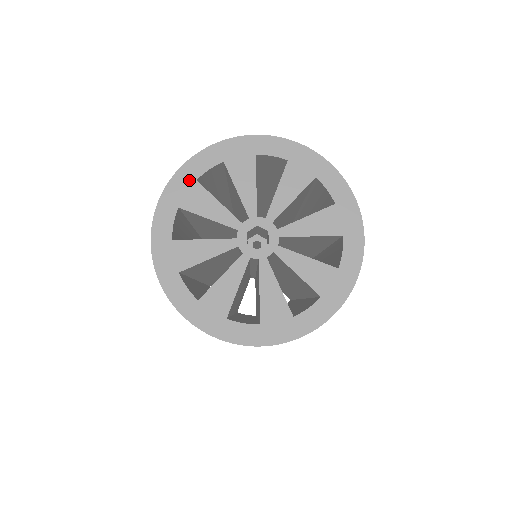
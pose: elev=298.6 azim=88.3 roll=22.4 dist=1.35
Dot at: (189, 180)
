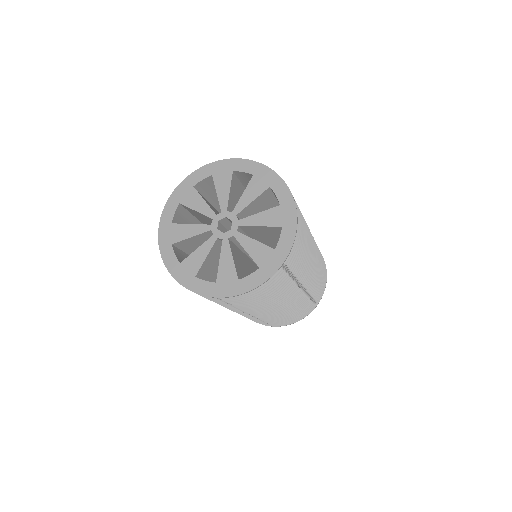
Dot at: (189, 186)
